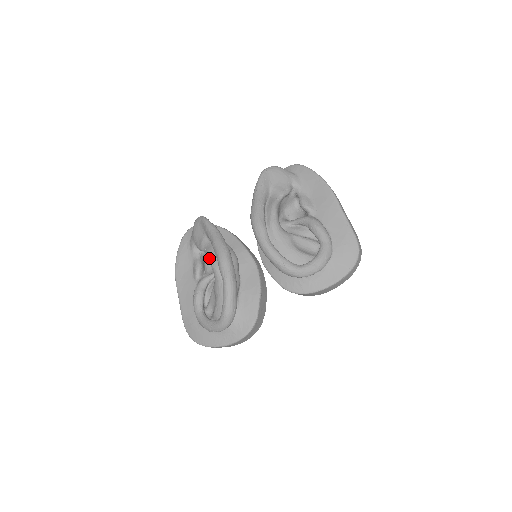
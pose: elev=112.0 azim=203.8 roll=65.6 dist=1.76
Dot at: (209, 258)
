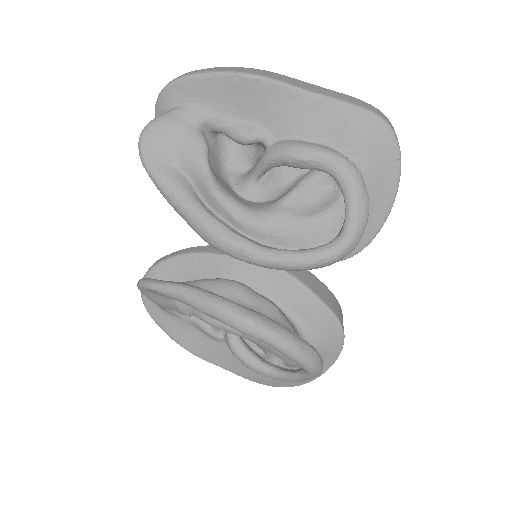
Dot at: occluded
